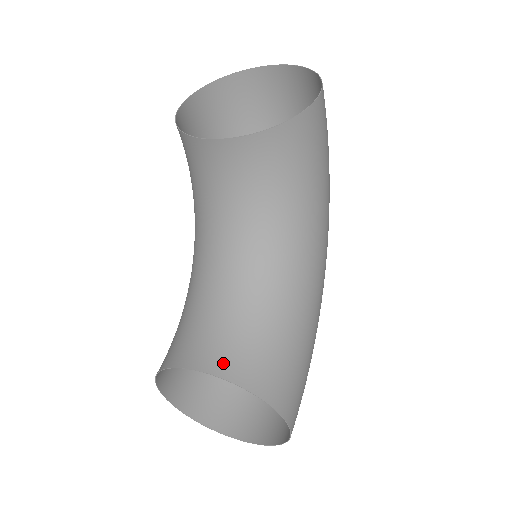
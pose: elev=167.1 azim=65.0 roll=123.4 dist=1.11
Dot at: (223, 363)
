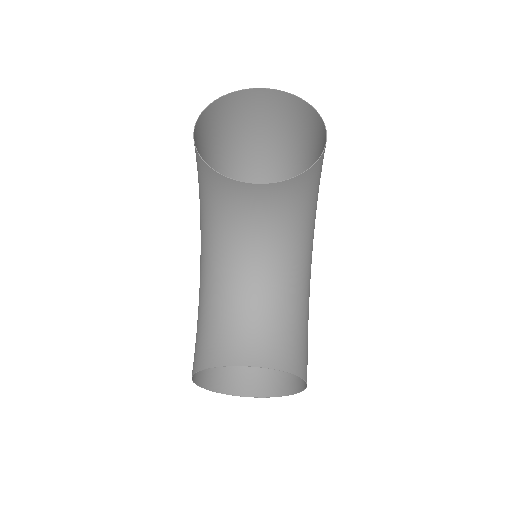
Dot at: (266, 356)
